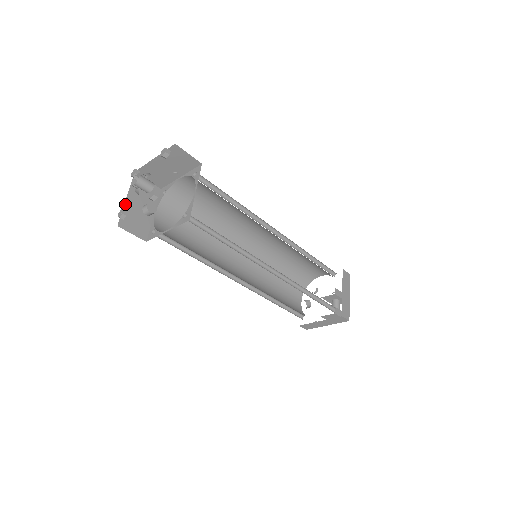
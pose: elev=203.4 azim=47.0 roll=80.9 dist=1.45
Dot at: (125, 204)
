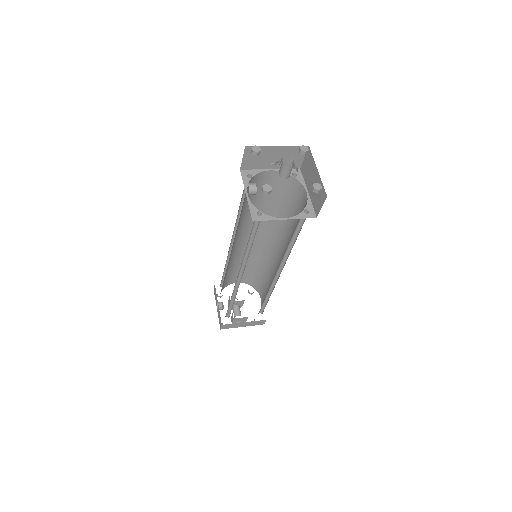
Dot at: occluded
